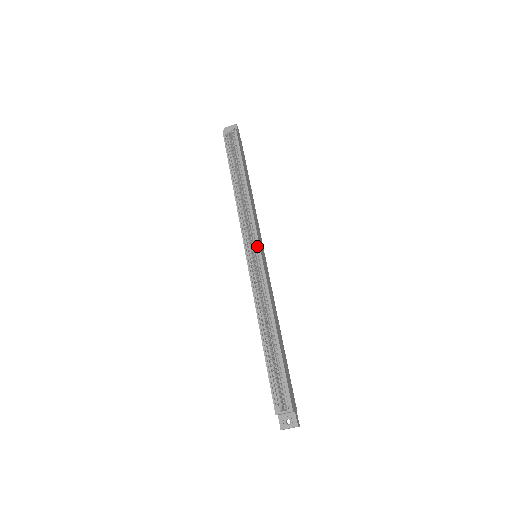
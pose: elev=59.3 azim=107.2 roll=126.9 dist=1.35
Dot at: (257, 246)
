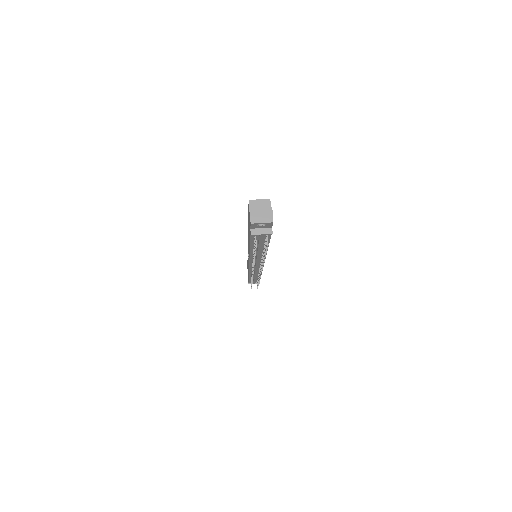
Dot at: occluded
